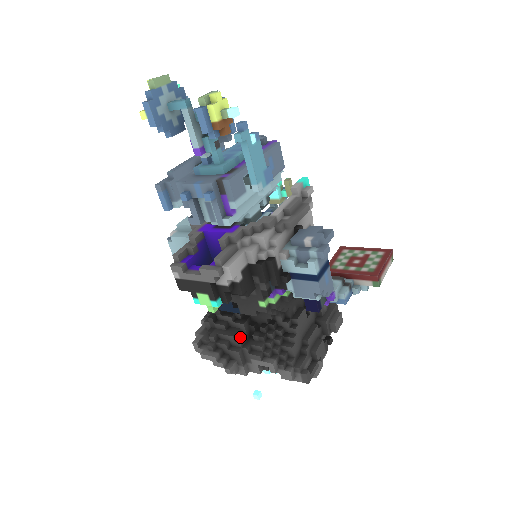
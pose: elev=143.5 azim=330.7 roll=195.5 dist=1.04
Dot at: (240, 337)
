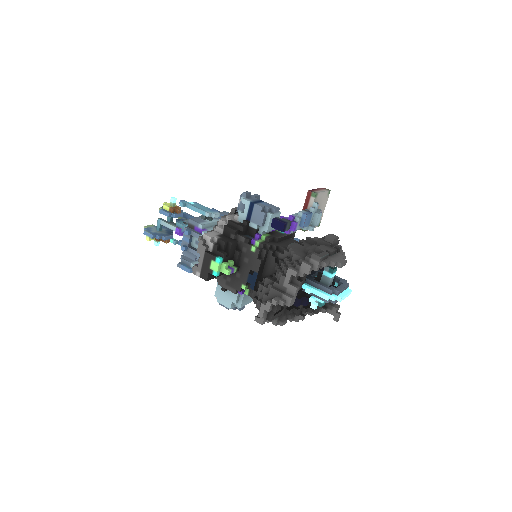
Dot at: (270, 285)
